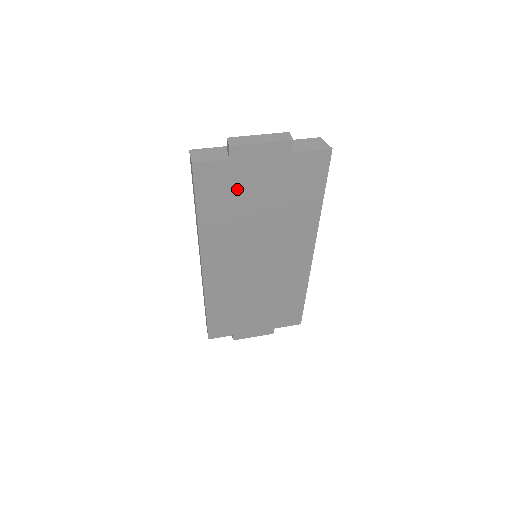
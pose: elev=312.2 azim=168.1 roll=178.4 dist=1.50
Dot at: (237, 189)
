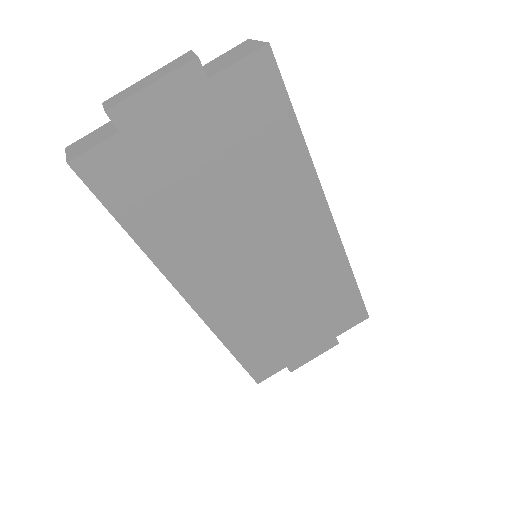
Dot at: (162, 173)
